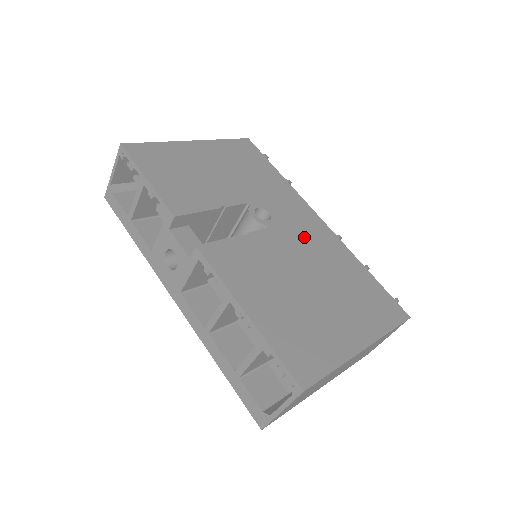
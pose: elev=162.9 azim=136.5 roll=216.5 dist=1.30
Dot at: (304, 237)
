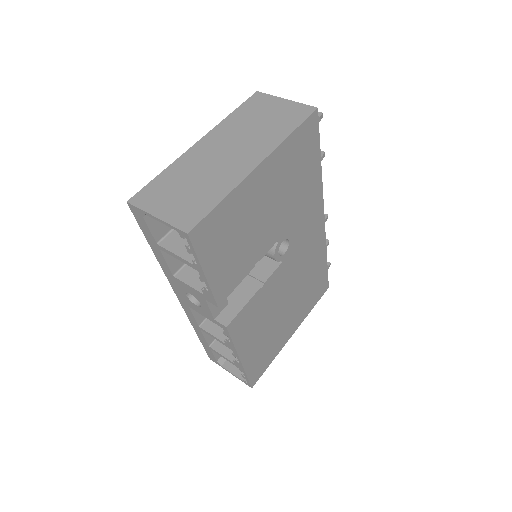
Dot at: (302, 254)
